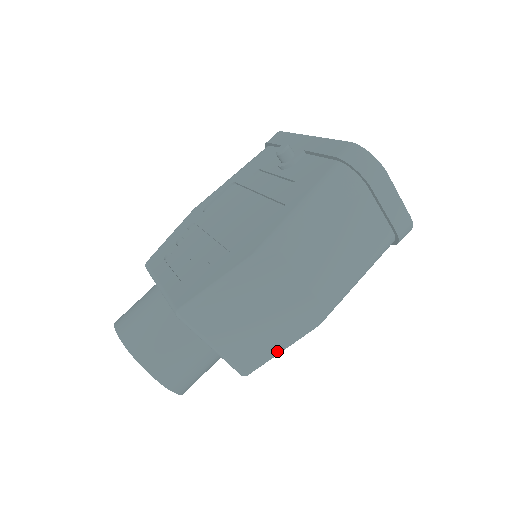
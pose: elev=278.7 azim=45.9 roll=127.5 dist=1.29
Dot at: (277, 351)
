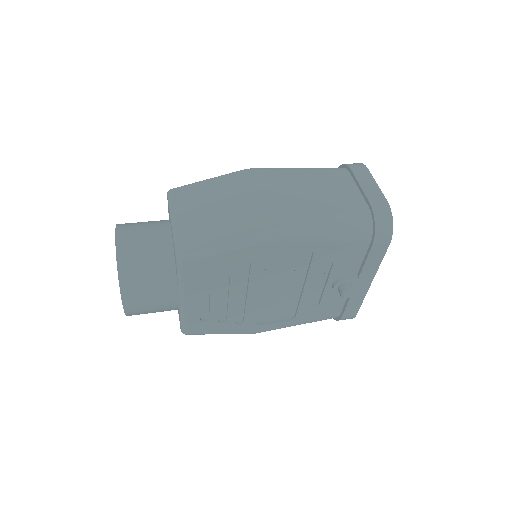
Dot at: (220, 245)
